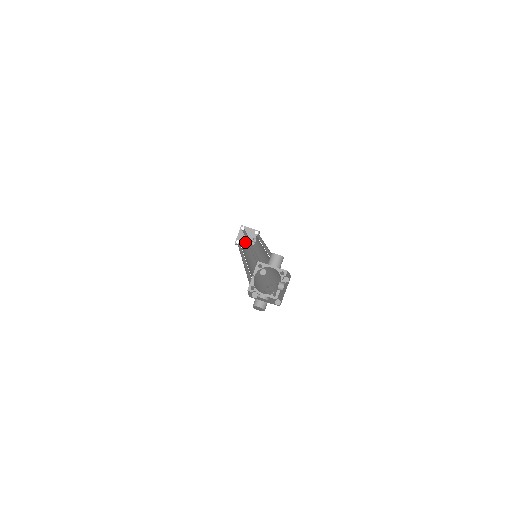
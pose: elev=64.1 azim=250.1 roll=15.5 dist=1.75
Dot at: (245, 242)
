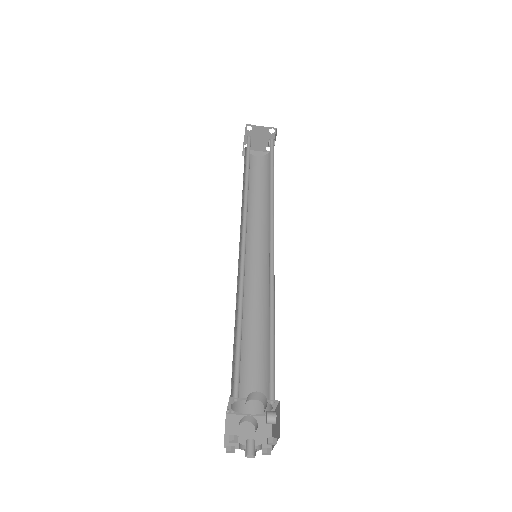
Dot at: (257, 145)
